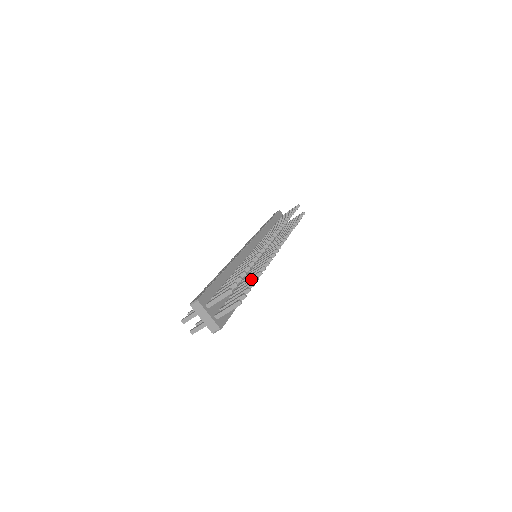
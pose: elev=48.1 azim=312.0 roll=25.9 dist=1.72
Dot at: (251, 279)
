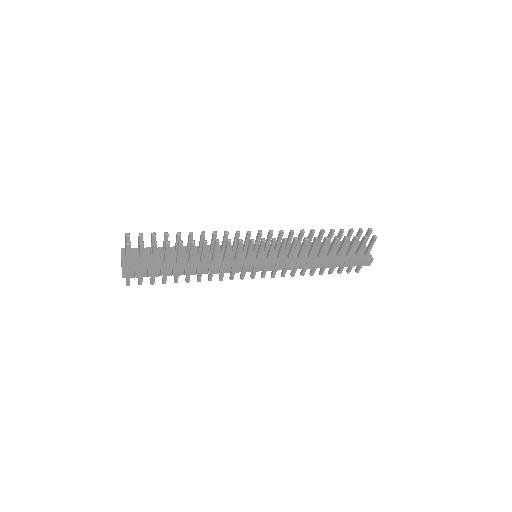
Dot at: (180, 244)
